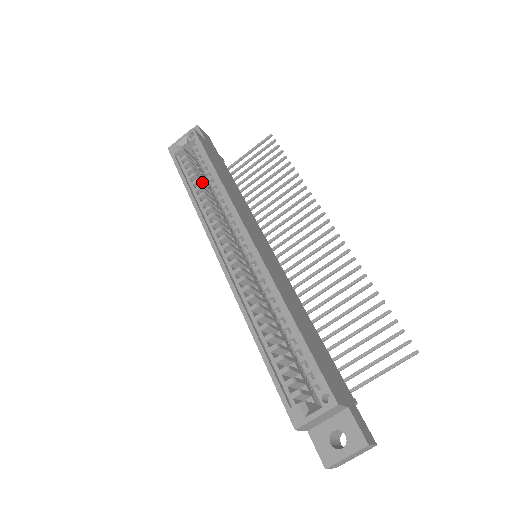
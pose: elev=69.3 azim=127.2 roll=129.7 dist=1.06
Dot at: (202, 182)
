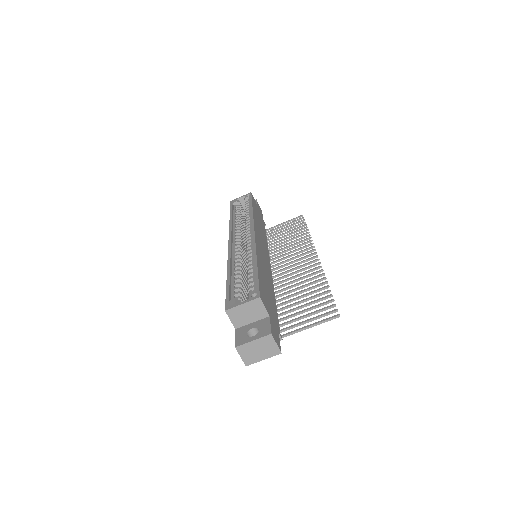
Dot at: (242, 218)
